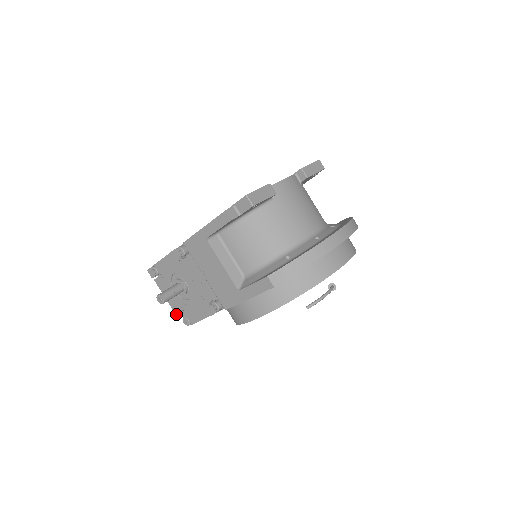
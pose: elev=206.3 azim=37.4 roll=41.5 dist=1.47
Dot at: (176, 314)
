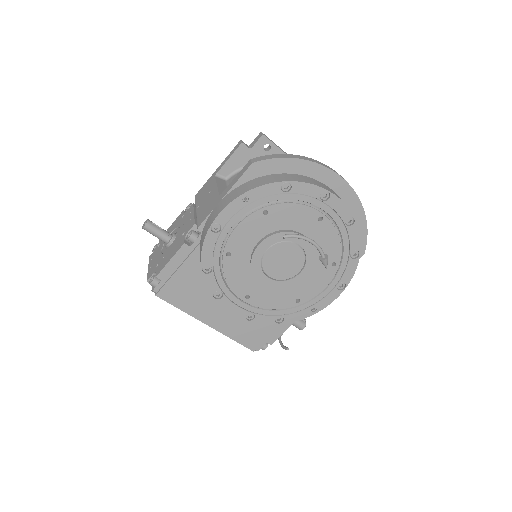
Dot at: (148, 278)
